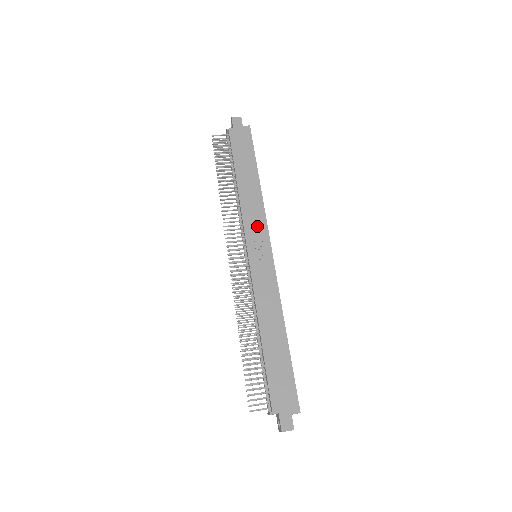
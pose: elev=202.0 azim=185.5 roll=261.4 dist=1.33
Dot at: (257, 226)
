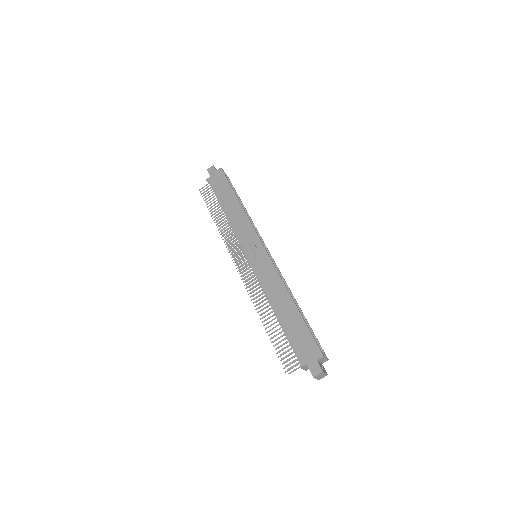
Dot at: (247, 234)
